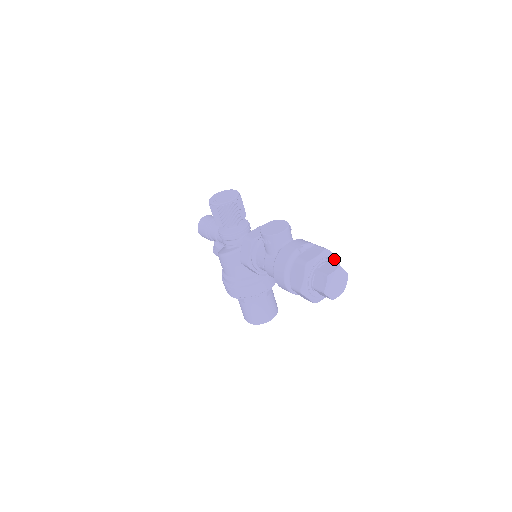
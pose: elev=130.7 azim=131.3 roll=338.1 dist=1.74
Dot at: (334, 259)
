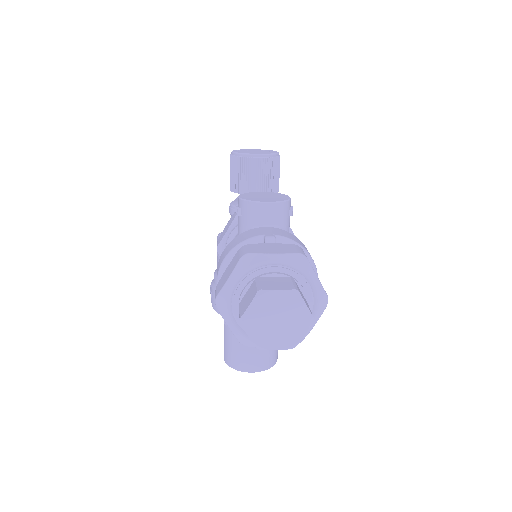
Dot at: (312, 283)
